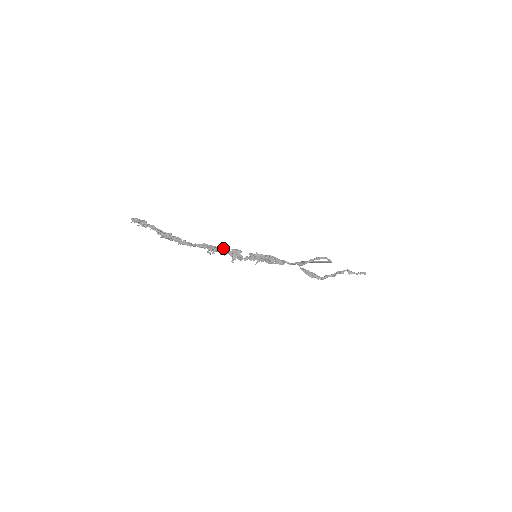
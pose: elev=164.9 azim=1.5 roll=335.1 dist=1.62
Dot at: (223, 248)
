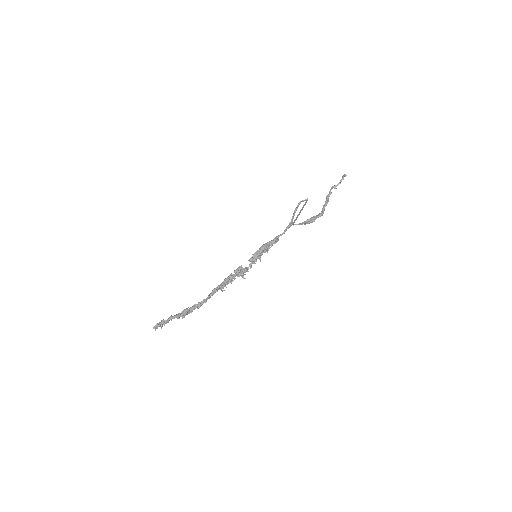
Dot at: (228, 278)
